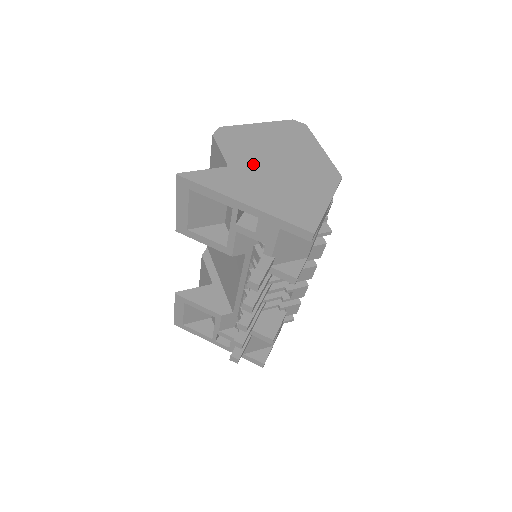
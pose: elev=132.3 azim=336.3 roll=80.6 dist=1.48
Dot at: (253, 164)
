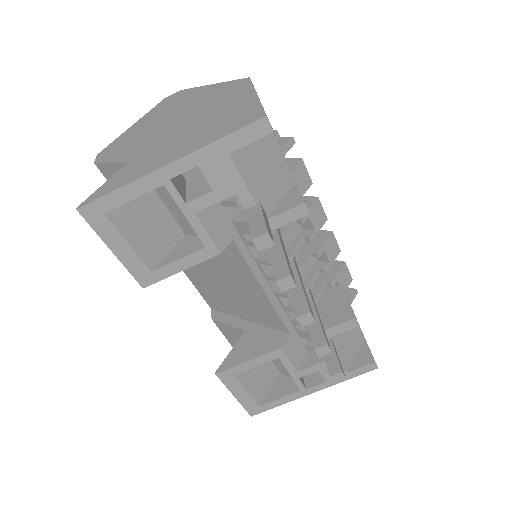
Dot at: (152, 142)
